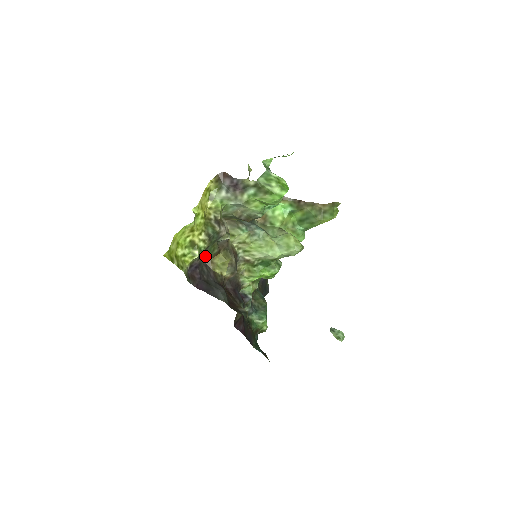
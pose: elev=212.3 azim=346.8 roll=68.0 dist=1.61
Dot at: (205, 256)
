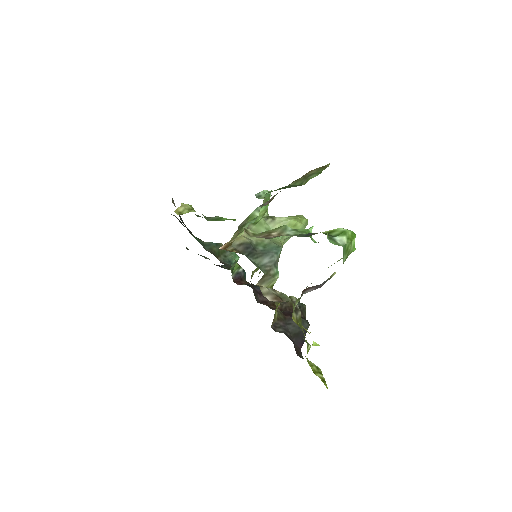
Dot at: occluded
